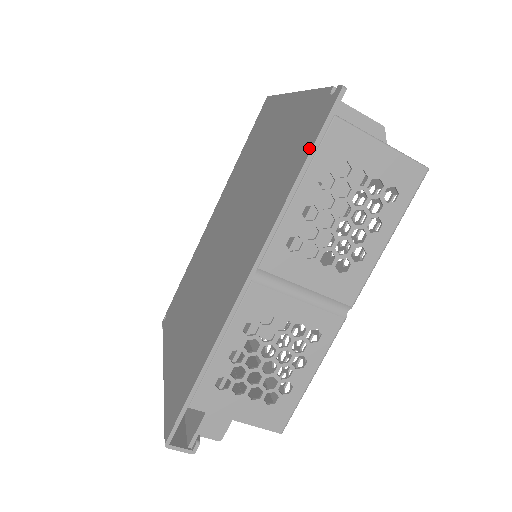
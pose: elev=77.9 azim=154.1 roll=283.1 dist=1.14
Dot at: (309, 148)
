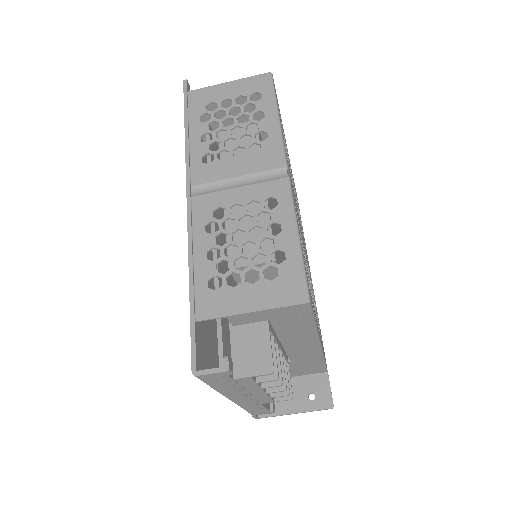
Dot at: (185, 115)
